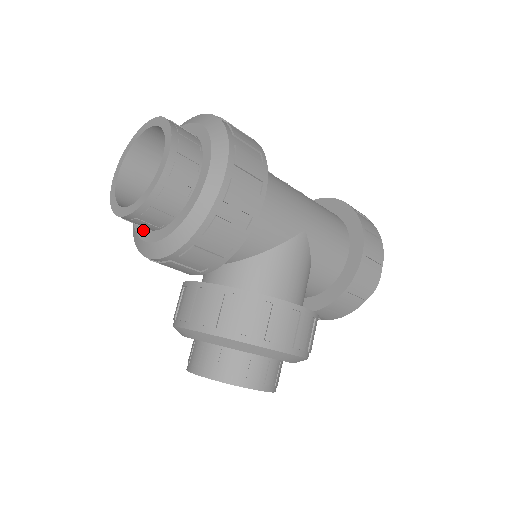
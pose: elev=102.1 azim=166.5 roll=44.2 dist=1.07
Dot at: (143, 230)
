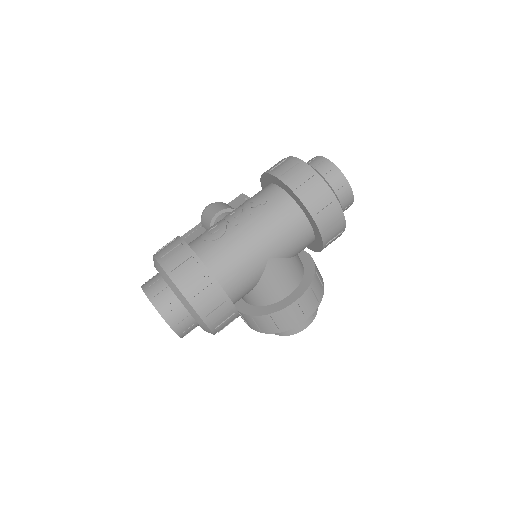
Dot at: occluded
